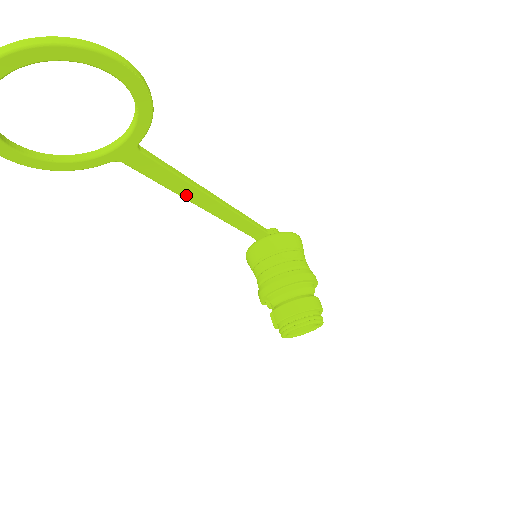
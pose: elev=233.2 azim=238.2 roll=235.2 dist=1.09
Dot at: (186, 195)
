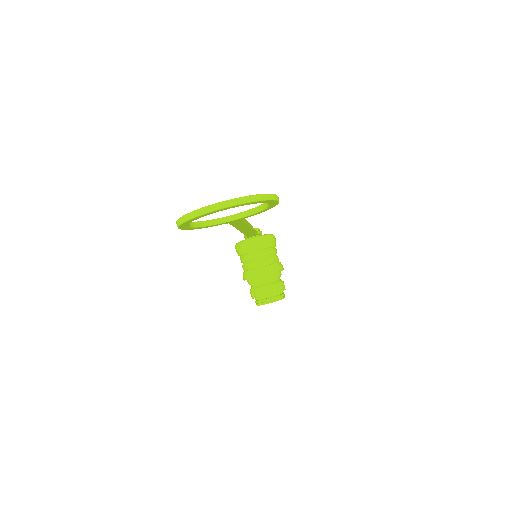
Dot at: (240, 228)
